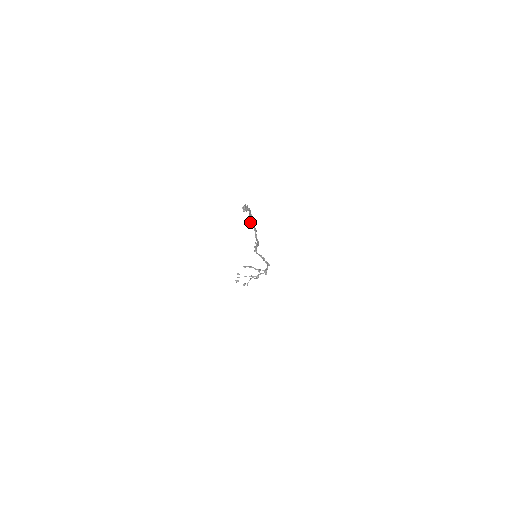
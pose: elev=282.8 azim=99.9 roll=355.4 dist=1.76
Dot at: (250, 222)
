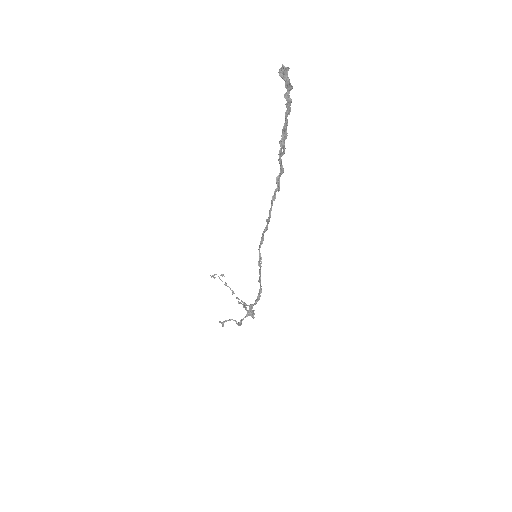
Dot at: occluded
